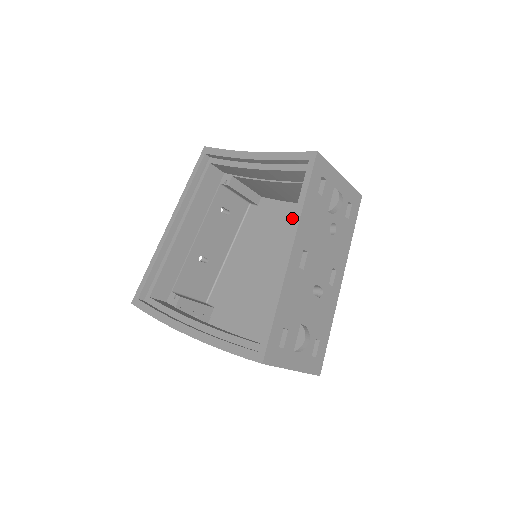
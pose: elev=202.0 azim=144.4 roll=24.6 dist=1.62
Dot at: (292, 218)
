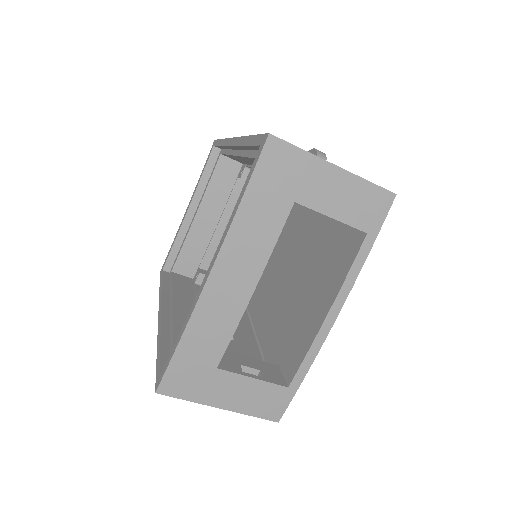
Dot at: occluded
